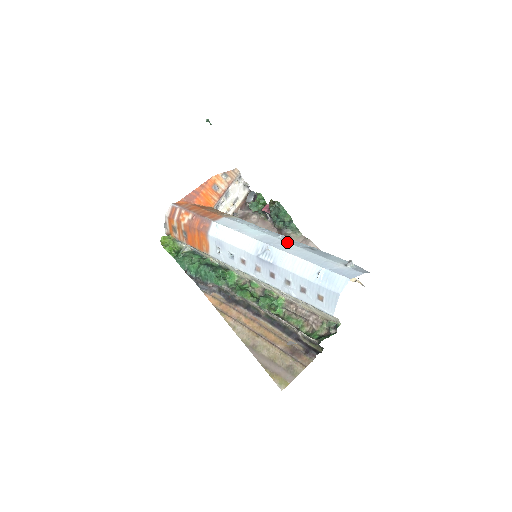
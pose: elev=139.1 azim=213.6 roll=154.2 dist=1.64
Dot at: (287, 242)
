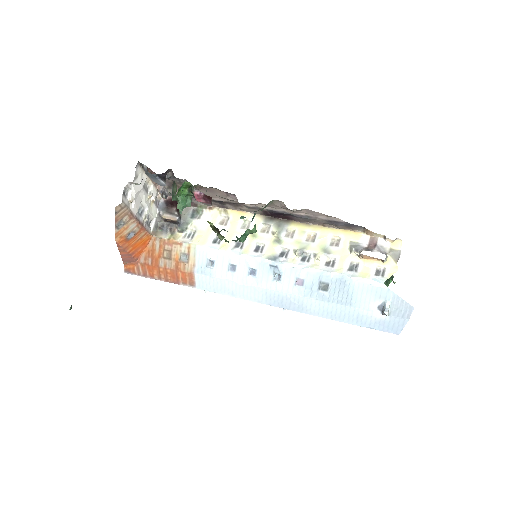
Dot at: (296, 296)
